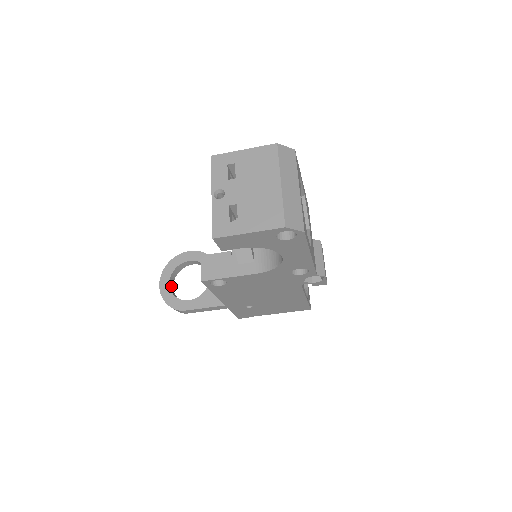
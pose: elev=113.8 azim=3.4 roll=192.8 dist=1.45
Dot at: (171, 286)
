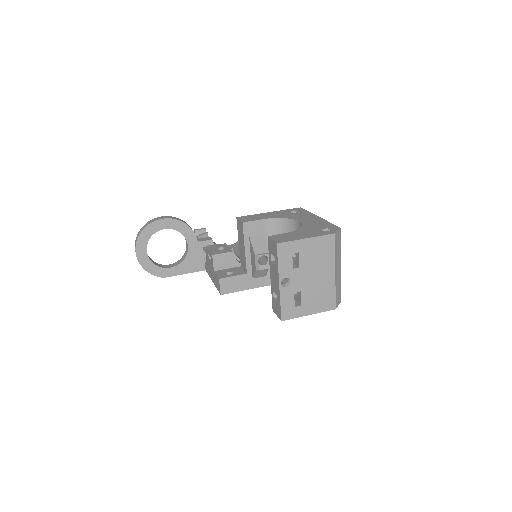
Dot at: (146, 252)
